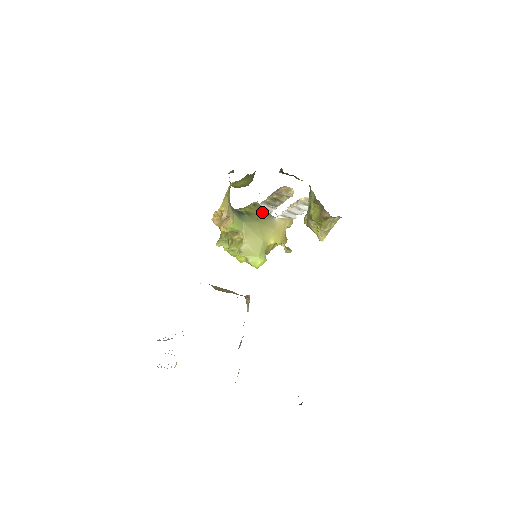
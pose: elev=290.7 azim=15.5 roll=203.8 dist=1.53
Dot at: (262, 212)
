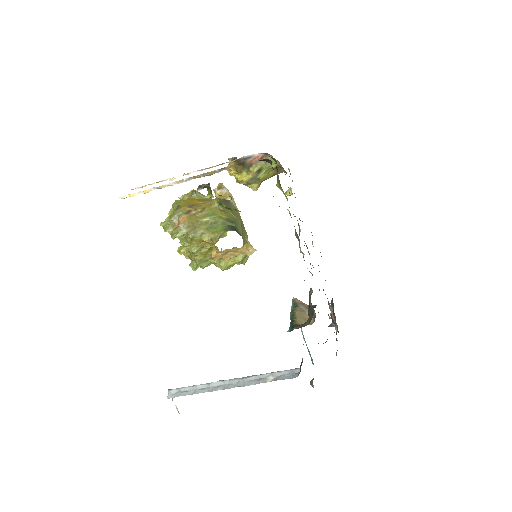
Dot at: (228, 206)
